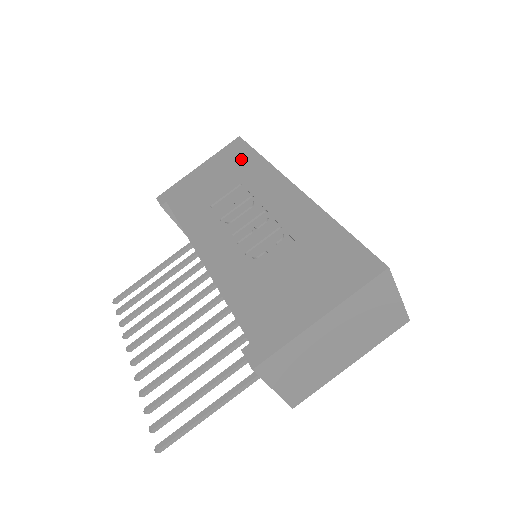
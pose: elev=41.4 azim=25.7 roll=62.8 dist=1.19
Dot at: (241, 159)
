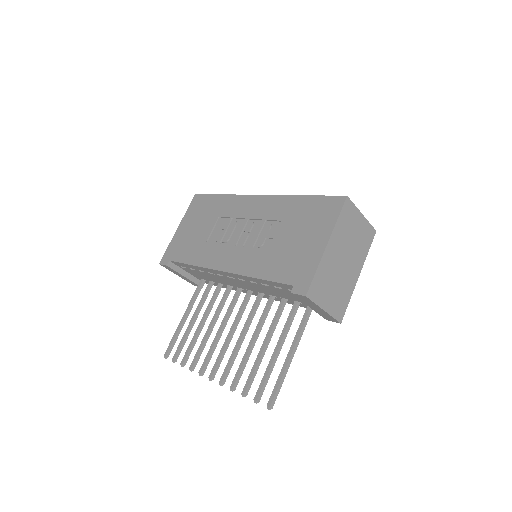
Dot at: (207, 205)
